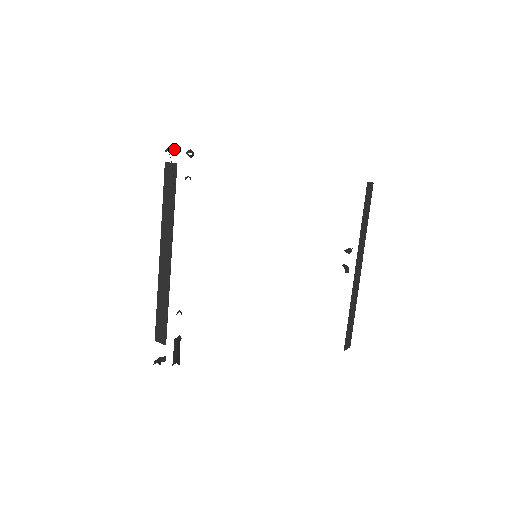
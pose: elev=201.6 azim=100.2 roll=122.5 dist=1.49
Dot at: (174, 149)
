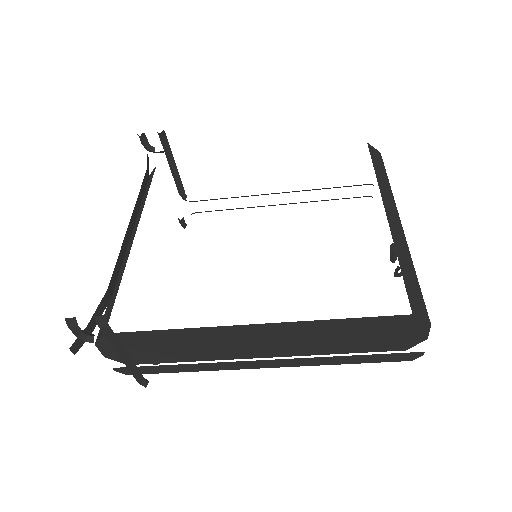
Dot at: (151, 147)
